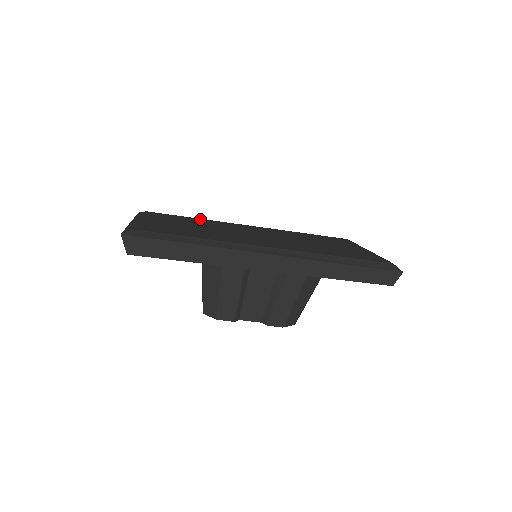
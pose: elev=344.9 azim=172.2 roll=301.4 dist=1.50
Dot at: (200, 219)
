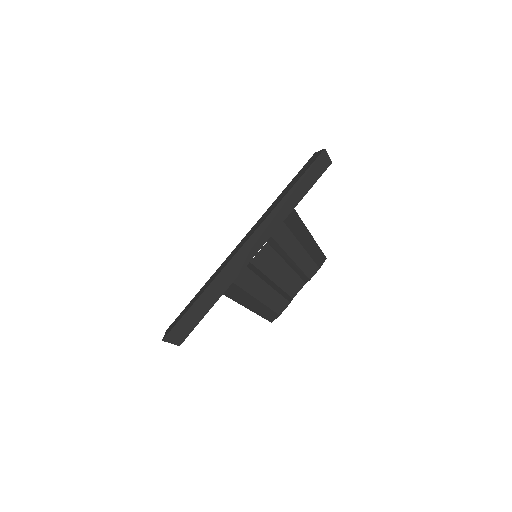
Dot at: occluded
